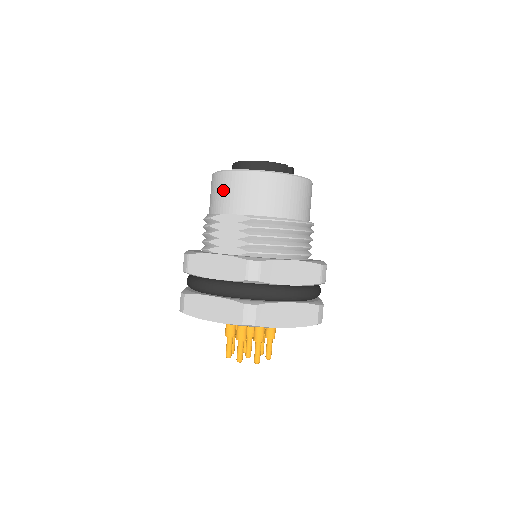
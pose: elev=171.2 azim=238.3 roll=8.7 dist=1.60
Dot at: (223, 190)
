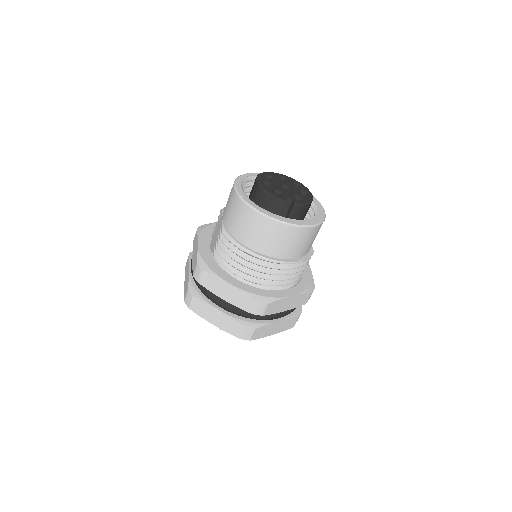
Dot at: occluded
